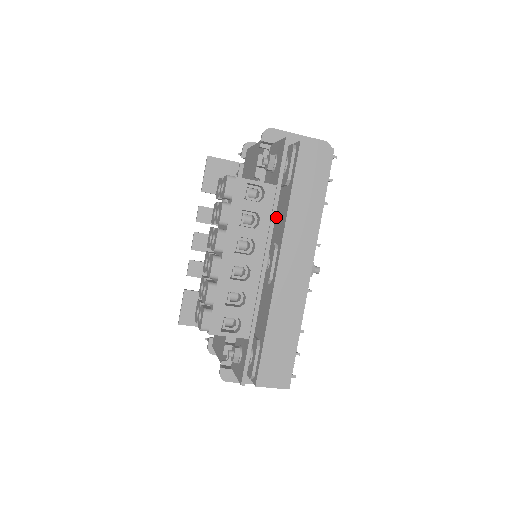
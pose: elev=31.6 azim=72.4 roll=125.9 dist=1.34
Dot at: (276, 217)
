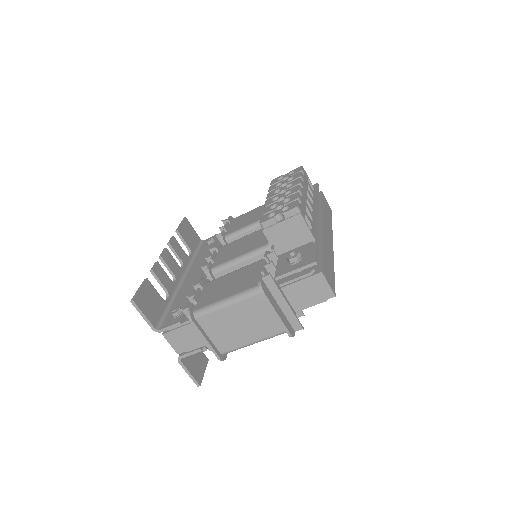
Dot at: occluded
